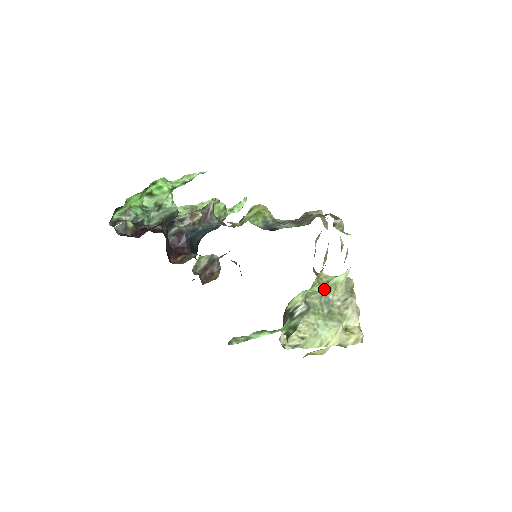
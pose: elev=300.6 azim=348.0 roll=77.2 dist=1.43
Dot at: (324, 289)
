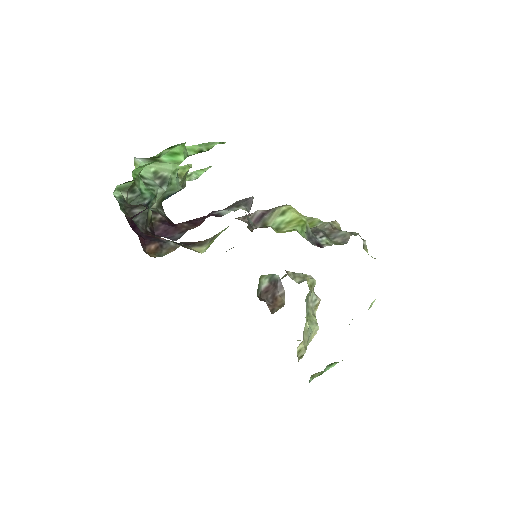
Dot at: occluded
